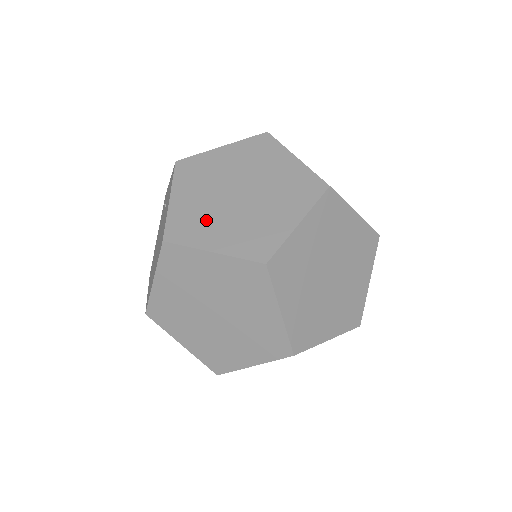
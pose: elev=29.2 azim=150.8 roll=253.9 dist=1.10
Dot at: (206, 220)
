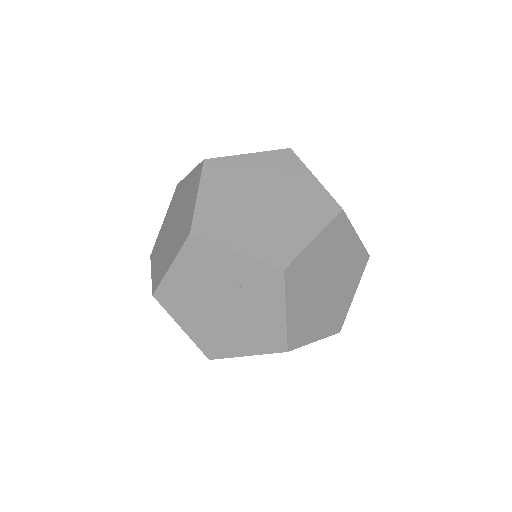
Dot at: (311, 320)
